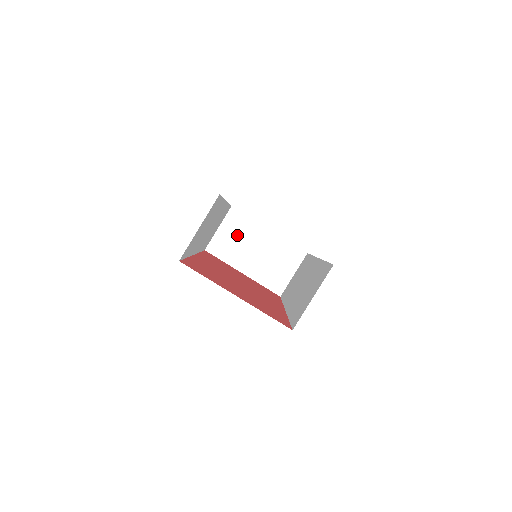
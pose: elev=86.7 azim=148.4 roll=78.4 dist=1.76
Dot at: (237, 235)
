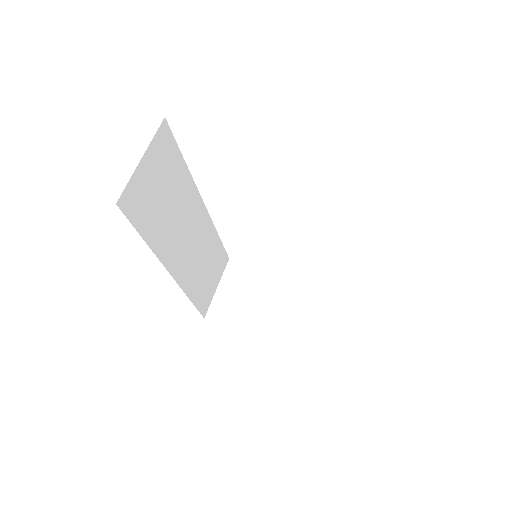
Dot at: (243, 289)
